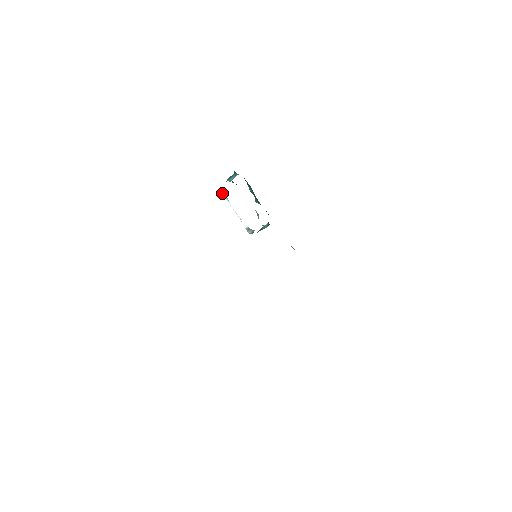
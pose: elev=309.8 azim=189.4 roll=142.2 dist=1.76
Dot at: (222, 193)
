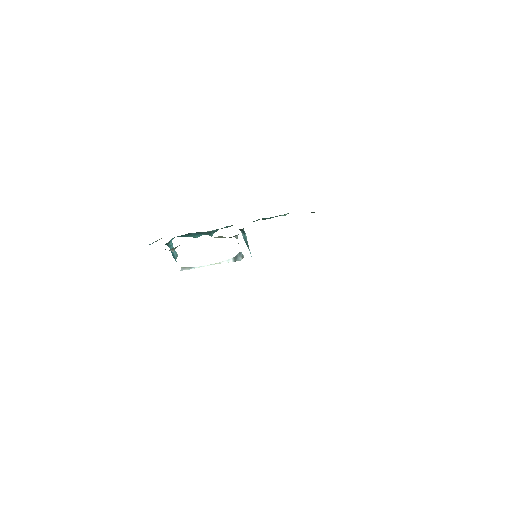
Dot at: occluded
